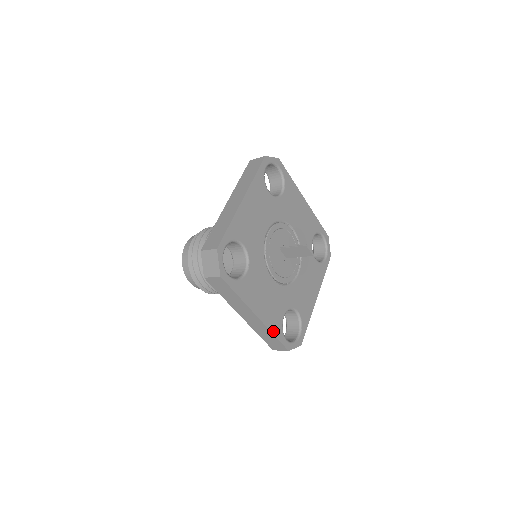
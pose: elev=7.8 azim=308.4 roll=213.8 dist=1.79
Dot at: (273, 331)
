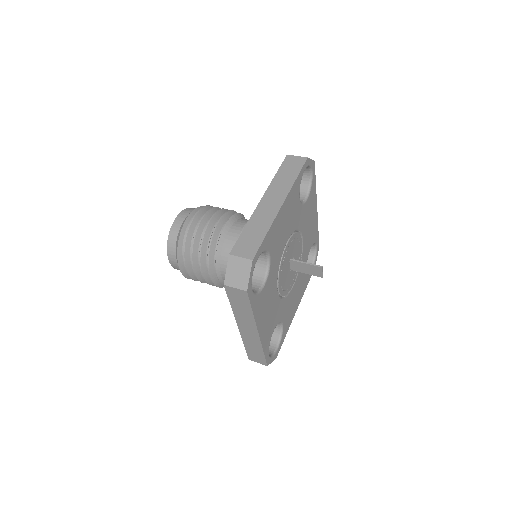
Dot at: (264, 347)
